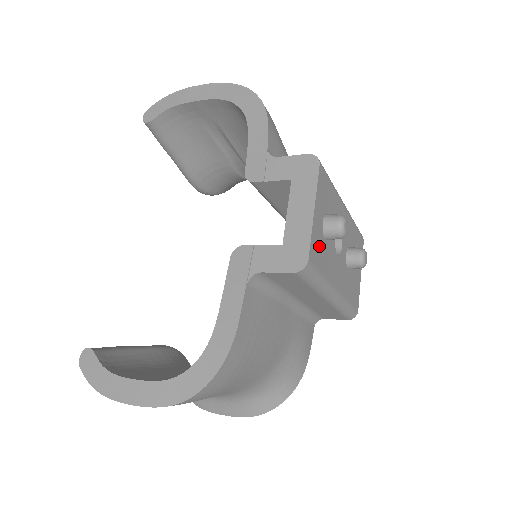
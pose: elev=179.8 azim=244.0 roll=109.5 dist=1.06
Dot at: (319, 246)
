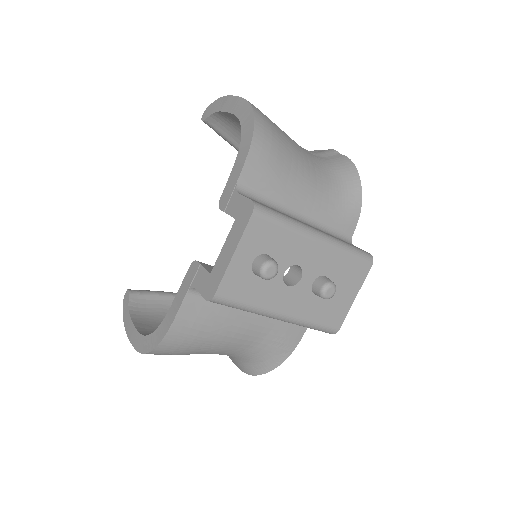
Dot at: (242, 282)
